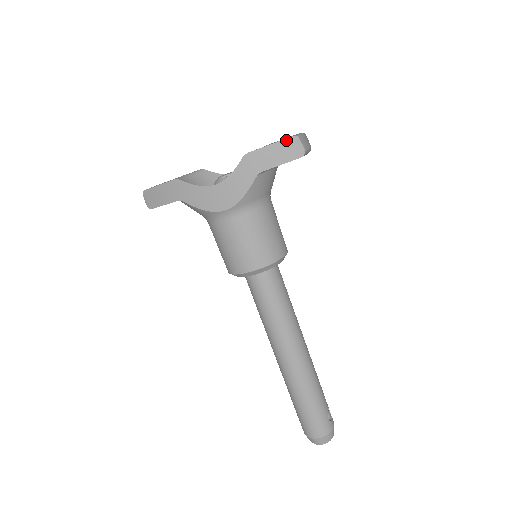
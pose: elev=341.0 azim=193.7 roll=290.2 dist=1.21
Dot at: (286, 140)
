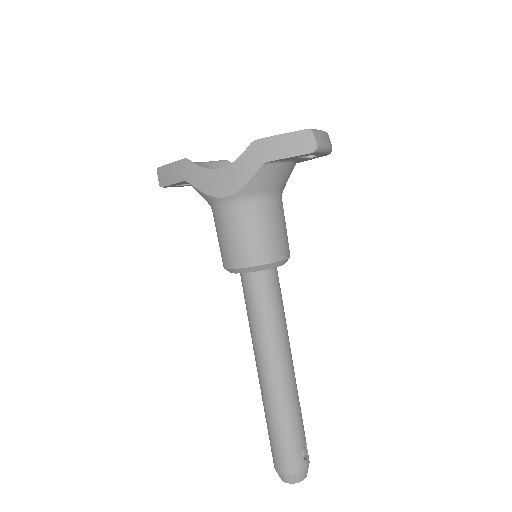
Dot at: (298, 132)
